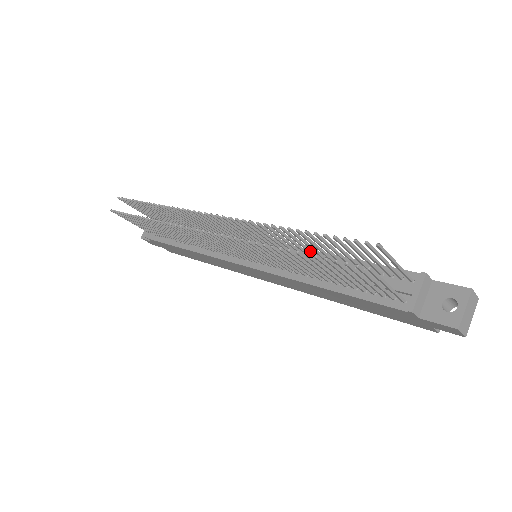
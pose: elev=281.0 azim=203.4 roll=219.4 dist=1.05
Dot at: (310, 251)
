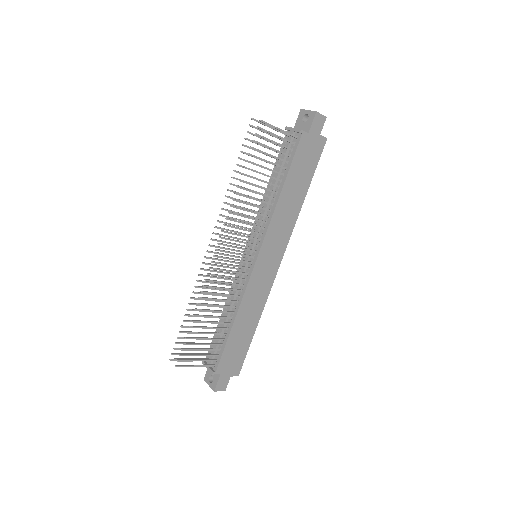
Dot at: occluded
